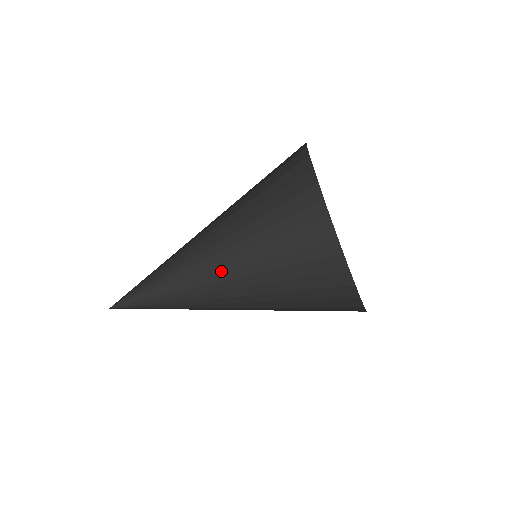
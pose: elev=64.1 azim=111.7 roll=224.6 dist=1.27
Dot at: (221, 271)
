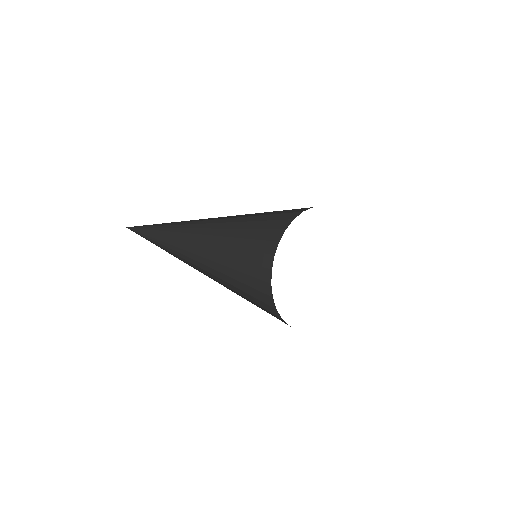
Dot at: (223, 218)
